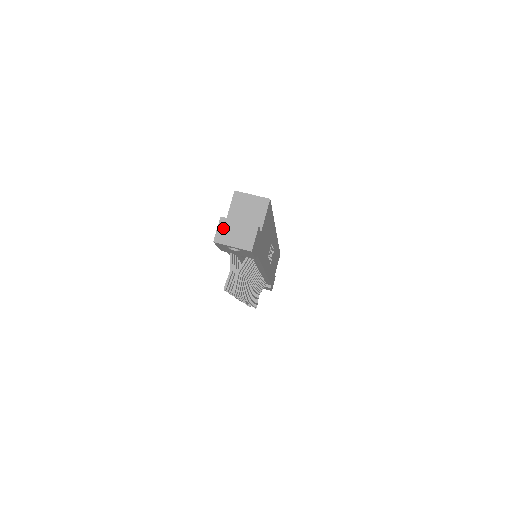
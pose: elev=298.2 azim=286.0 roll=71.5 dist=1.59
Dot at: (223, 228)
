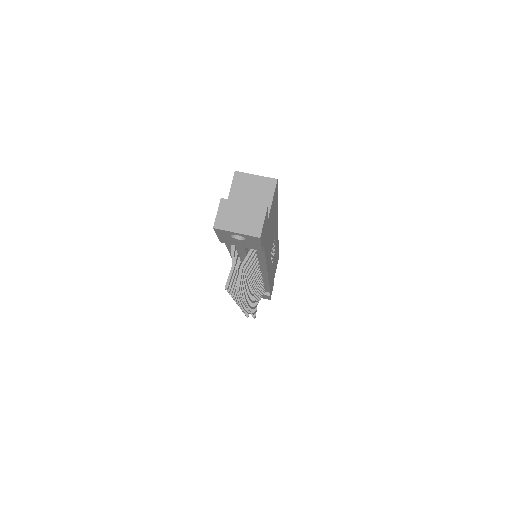
Dot at: (224, 211)
